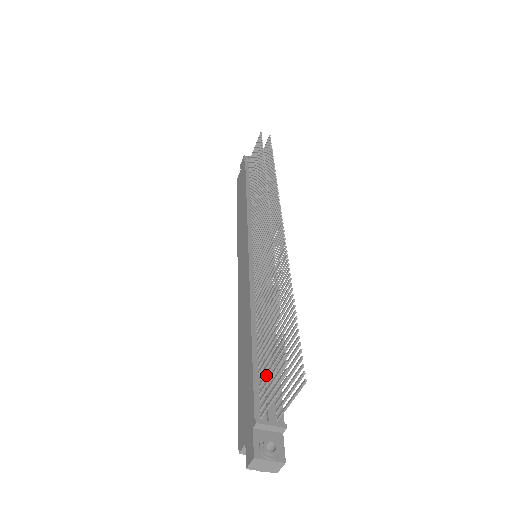
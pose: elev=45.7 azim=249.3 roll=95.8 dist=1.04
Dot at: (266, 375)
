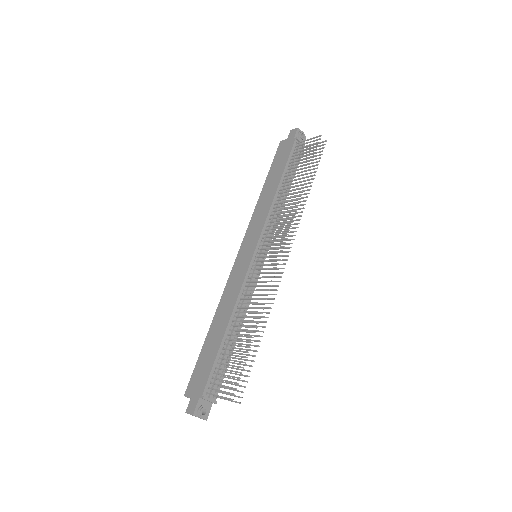
Dot at: occluded
